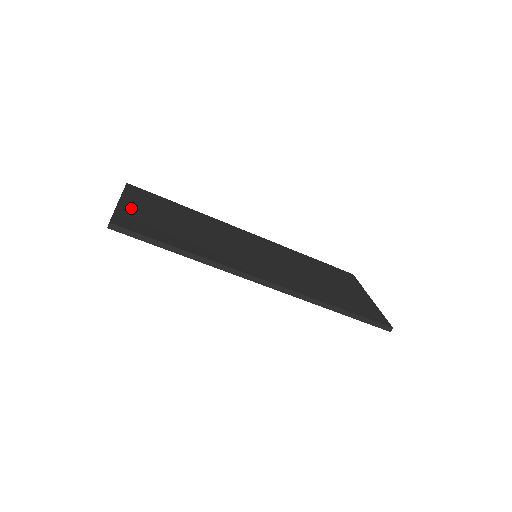
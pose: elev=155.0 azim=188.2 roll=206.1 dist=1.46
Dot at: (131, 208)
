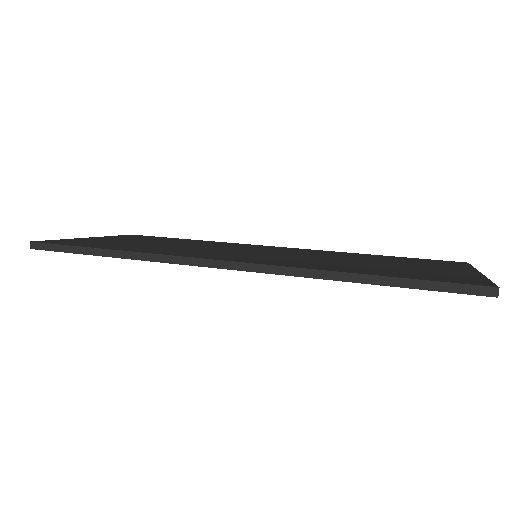
Dot at: (94, 239)
